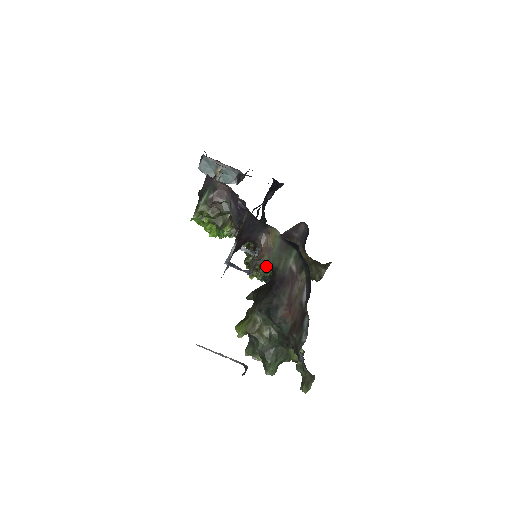
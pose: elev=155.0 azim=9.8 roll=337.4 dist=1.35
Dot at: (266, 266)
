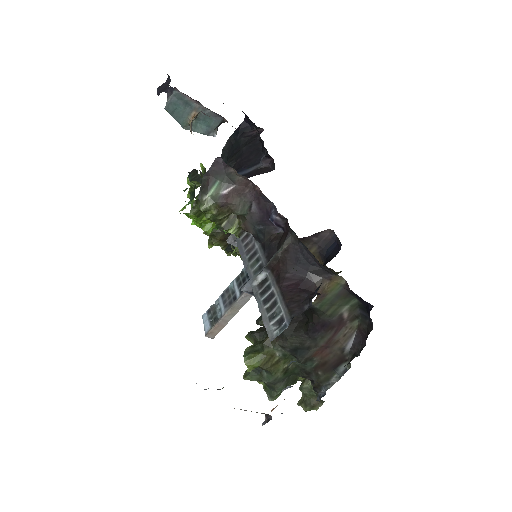
Dot at: occluded
